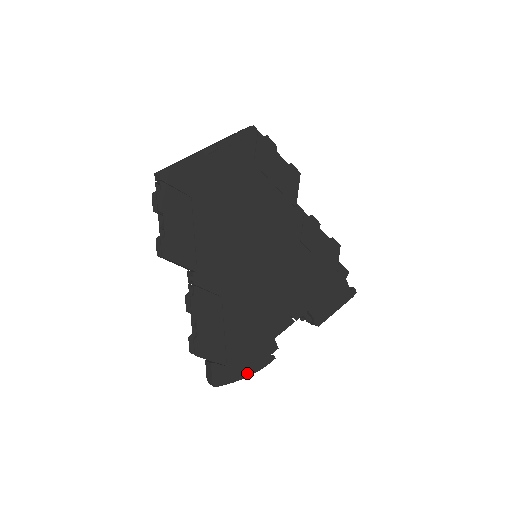
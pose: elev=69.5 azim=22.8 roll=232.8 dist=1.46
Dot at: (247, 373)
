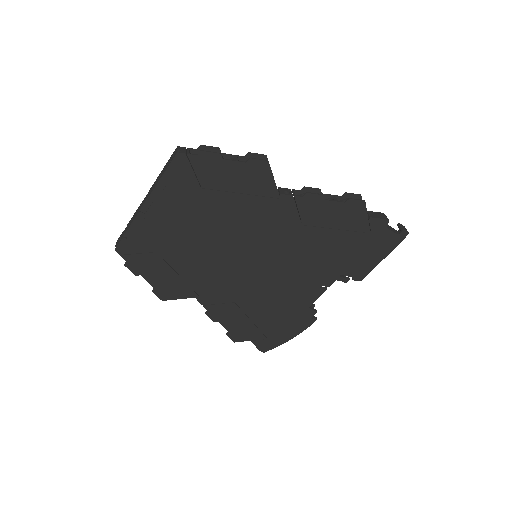
Dot at: (291, 336)
